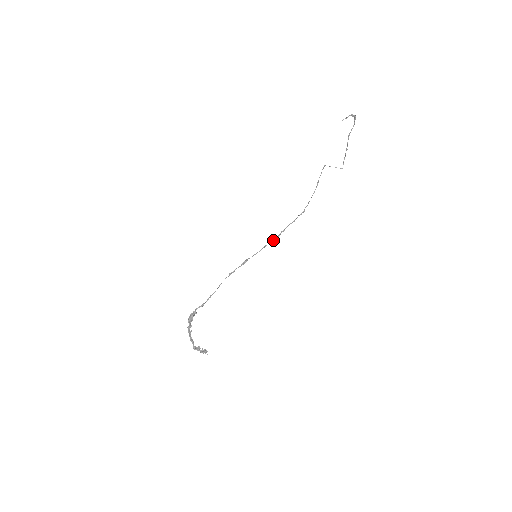
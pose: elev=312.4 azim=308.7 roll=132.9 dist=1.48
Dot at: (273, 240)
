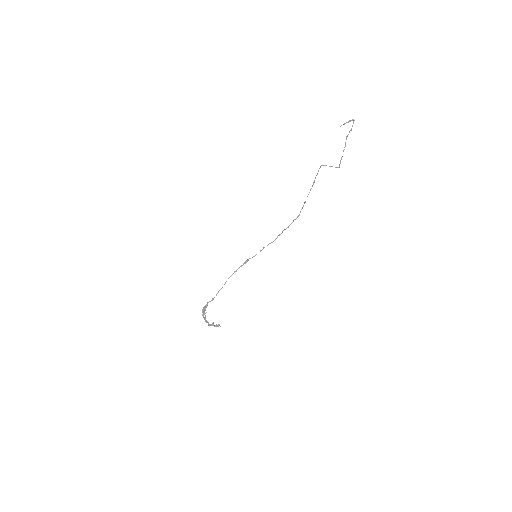
Dot at: occluded
